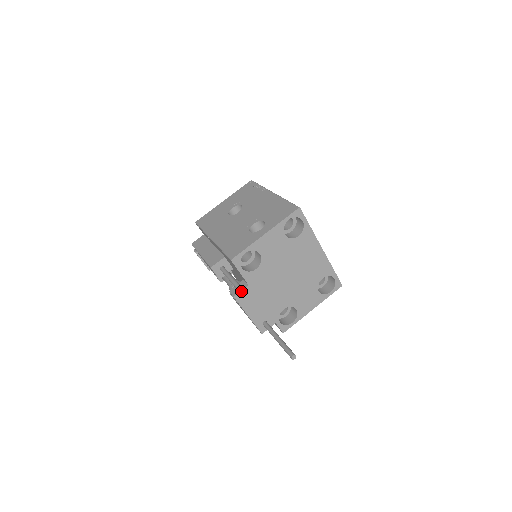
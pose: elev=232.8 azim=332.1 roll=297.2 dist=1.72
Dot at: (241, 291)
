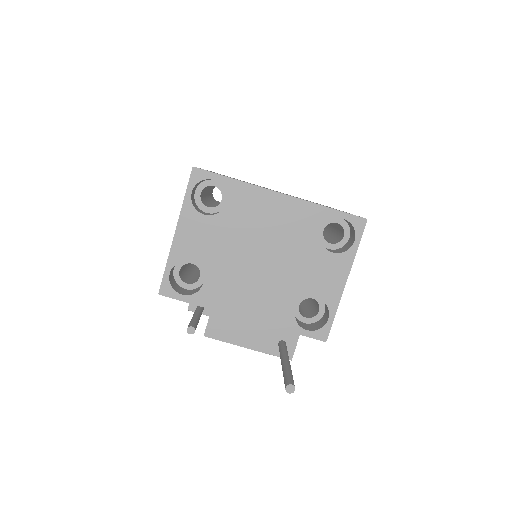
Dot at: occluded
